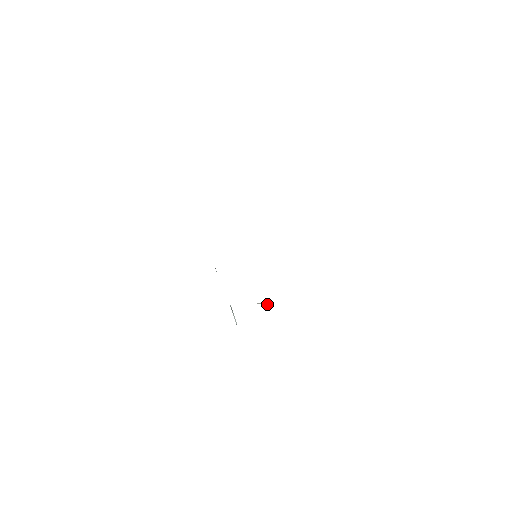
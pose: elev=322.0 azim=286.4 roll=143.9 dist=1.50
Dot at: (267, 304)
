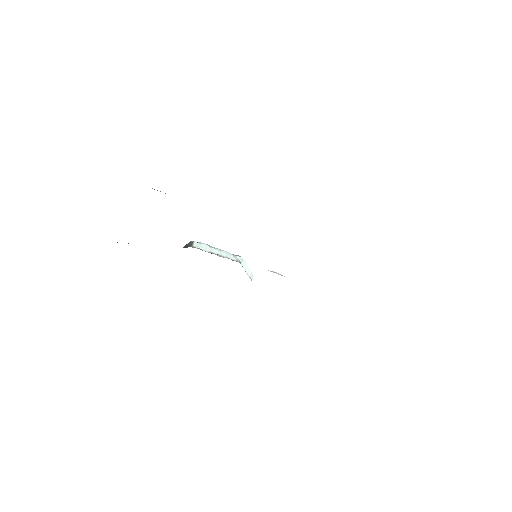
Dot at: occluded
